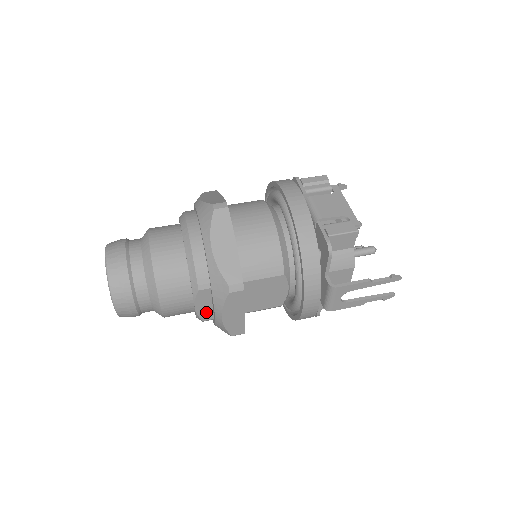
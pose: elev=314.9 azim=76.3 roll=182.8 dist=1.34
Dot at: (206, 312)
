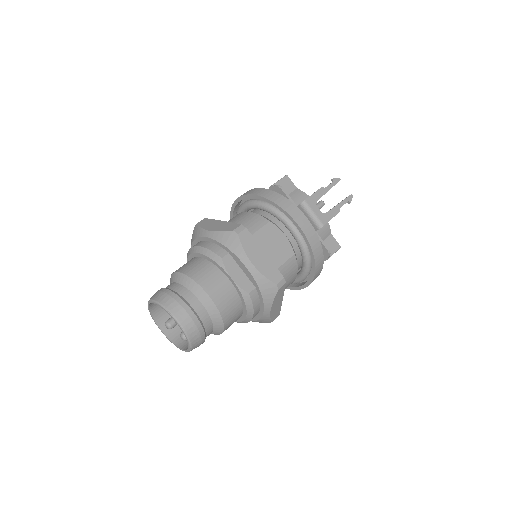
Dot at: (244, 282)
